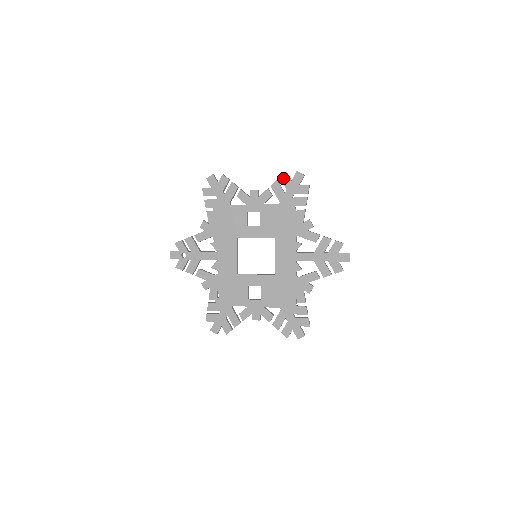
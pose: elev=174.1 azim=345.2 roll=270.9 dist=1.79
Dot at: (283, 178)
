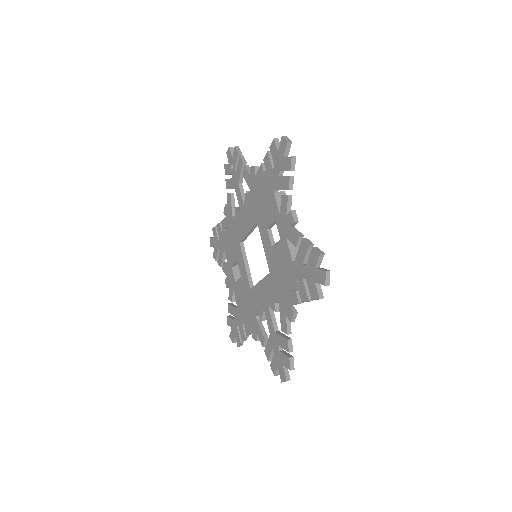
Dot at: (314, 253)
